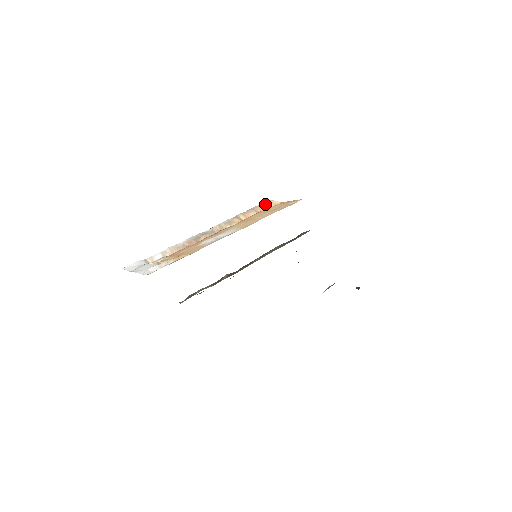
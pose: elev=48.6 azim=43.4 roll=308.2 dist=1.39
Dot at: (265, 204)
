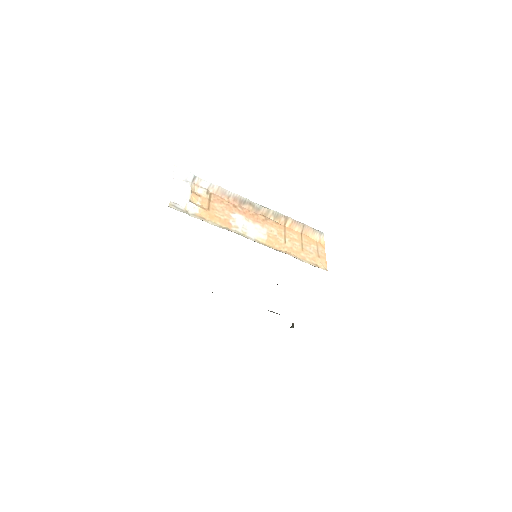
Dot at: (316, 232)
